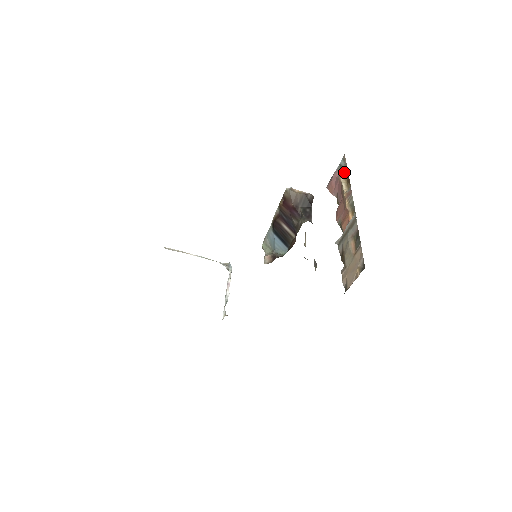
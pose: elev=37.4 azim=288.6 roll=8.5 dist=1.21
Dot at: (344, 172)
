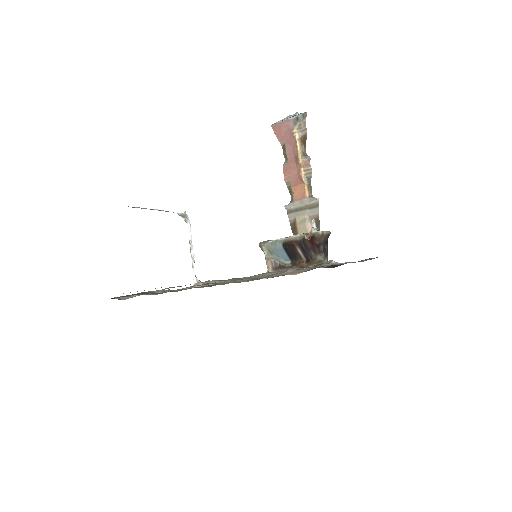
Dot at: (300, 129)
